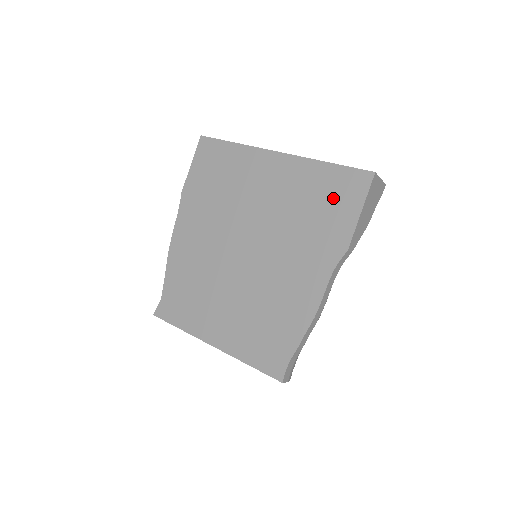
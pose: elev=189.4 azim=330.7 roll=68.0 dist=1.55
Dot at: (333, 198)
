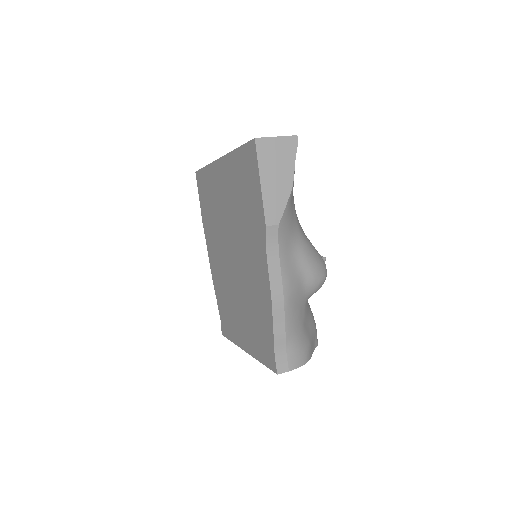
Dot at: (247, 181)
